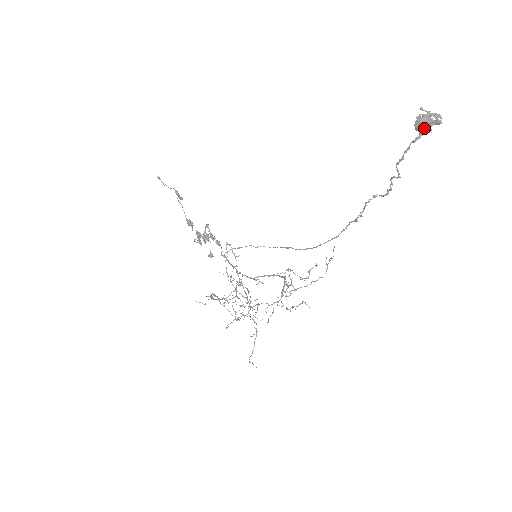
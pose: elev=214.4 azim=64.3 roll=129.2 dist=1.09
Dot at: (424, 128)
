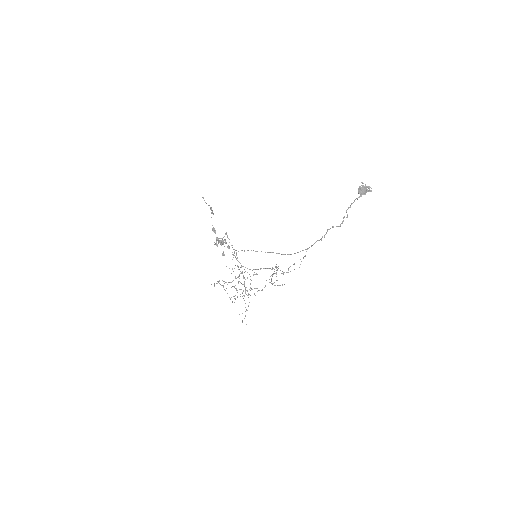
Dot at: (362, 193)
